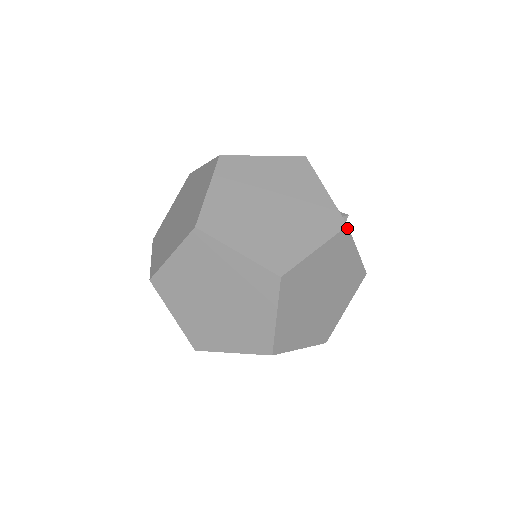
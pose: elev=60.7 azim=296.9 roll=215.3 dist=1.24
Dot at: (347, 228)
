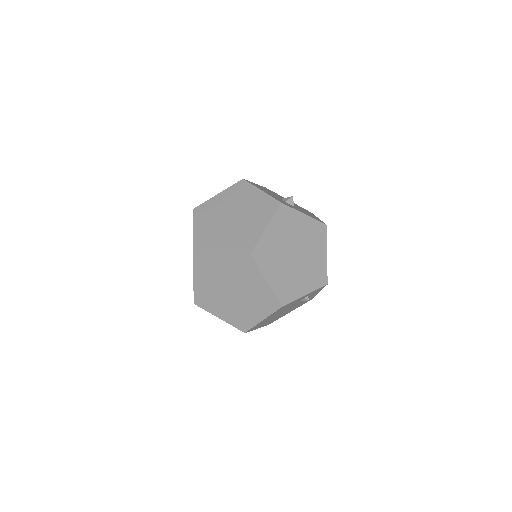
Dot at: (282, 204)
